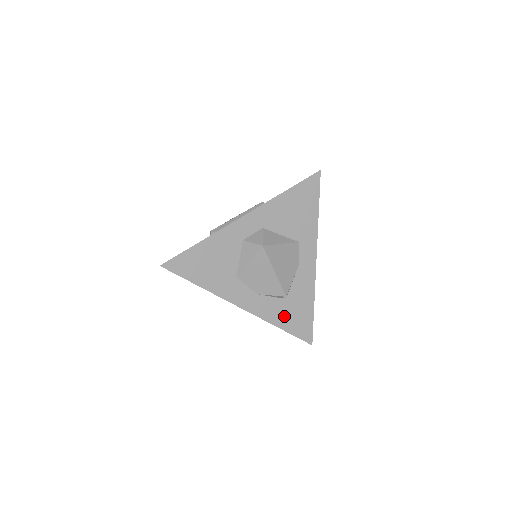
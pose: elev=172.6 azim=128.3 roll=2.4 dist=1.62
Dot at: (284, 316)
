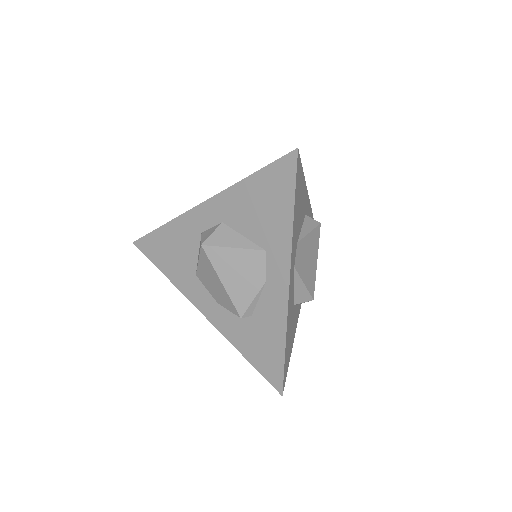
Dot at: (247, 342)
